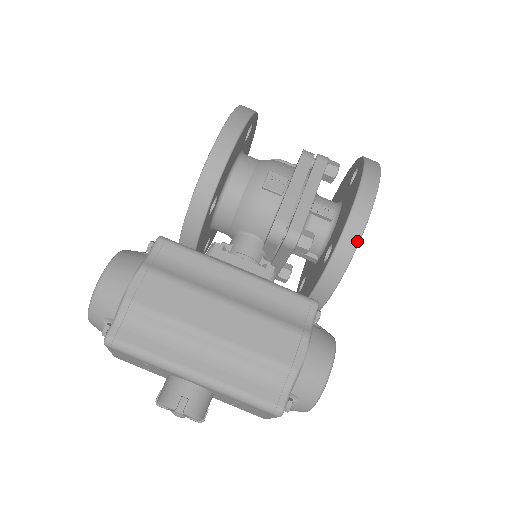
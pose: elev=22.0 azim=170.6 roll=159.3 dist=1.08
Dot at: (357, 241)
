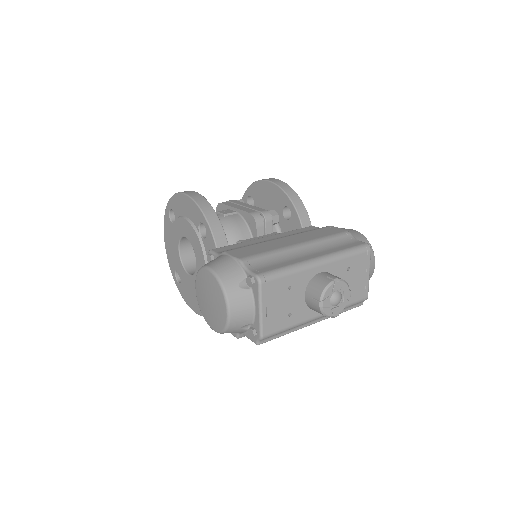
Dot at: (292, 190)
